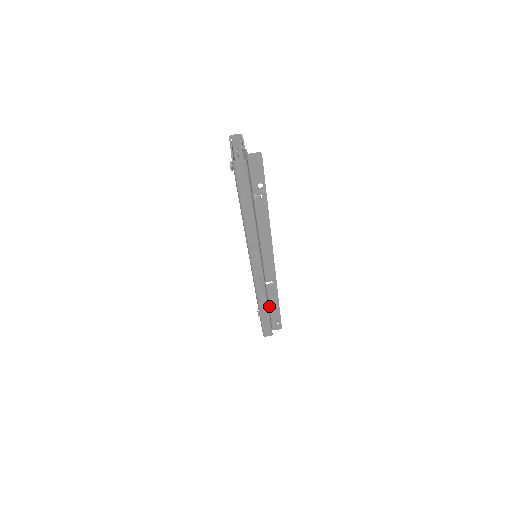
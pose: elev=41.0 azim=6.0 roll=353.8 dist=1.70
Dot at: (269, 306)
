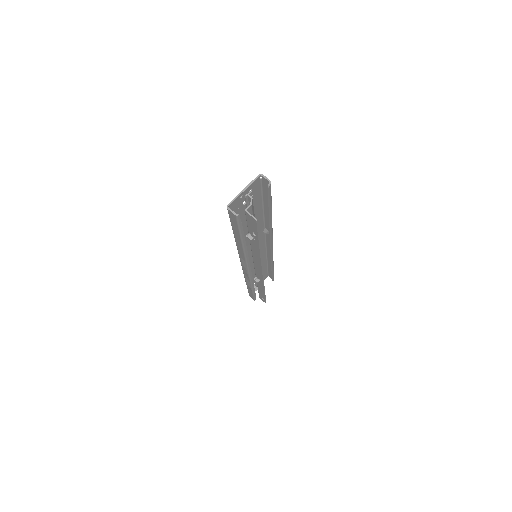
Dot at: occluded
